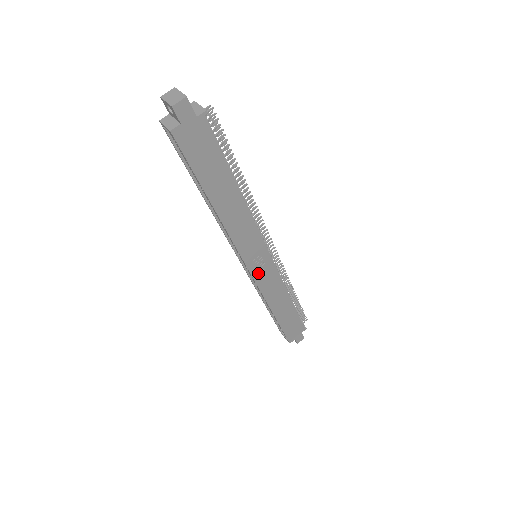
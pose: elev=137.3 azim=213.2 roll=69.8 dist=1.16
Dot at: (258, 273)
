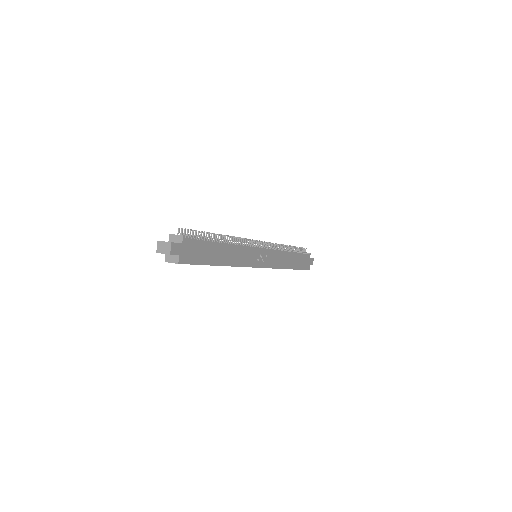
Dot at: (265, 263)
